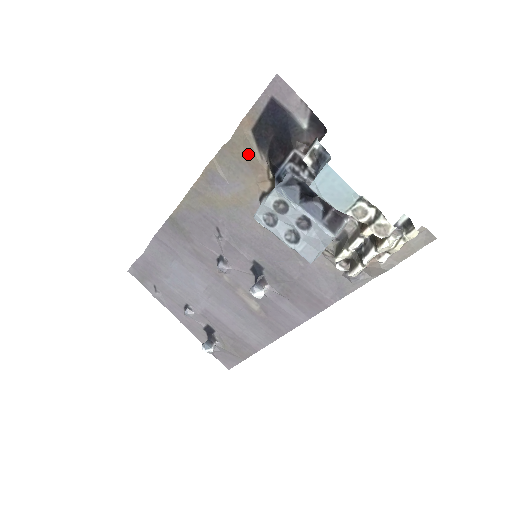
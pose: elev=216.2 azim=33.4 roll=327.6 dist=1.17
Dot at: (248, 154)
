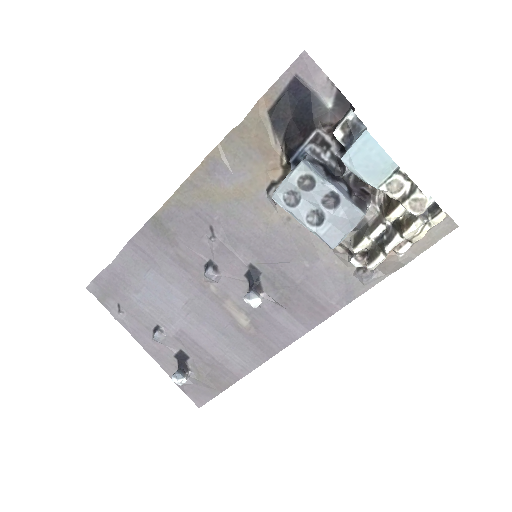
Dot at: (260, 138)
